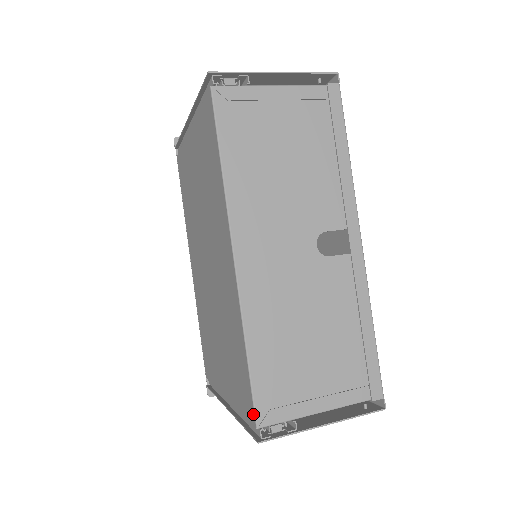
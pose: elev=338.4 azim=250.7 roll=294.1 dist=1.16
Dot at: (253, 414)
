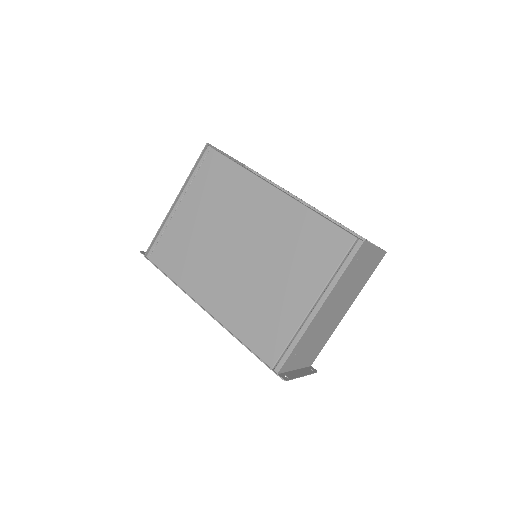
Dot at: (348, 236)
